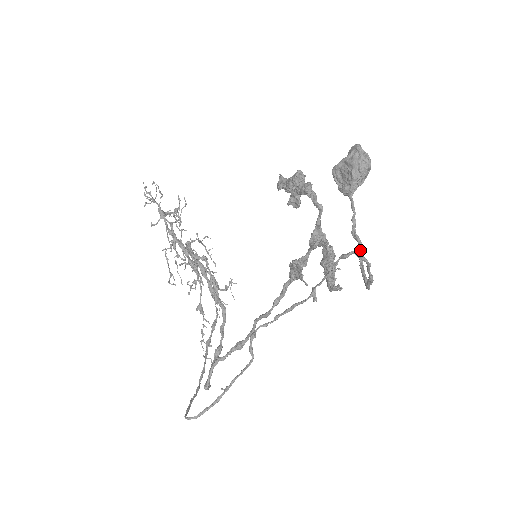
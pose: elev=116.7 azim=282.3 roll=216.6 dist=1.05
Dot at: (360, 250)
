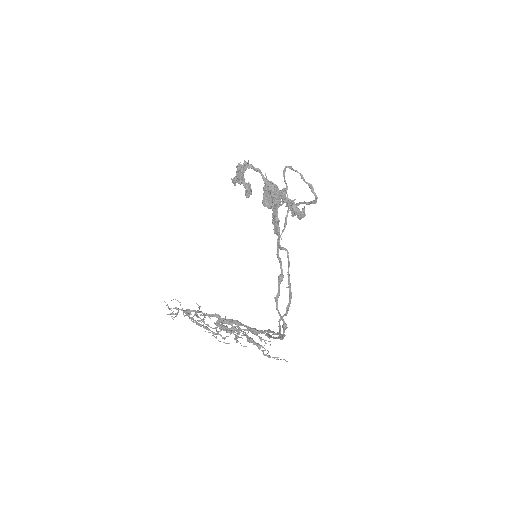
Dot at: (302, 202)
